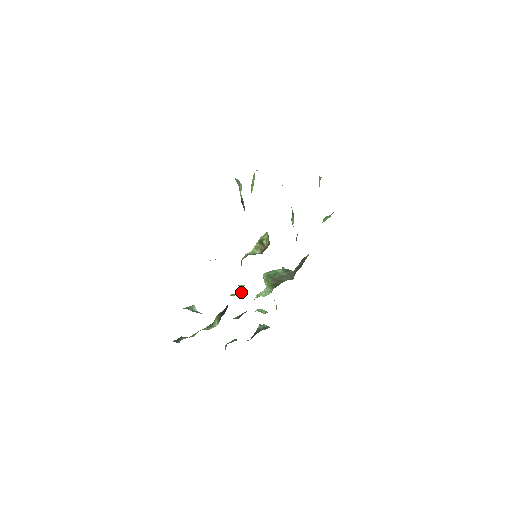
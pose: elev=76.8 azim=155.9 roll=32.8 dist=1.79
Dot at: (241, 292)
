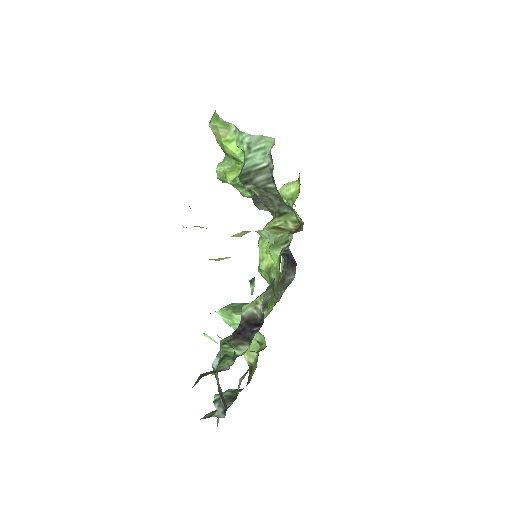
Dot at: occluded
